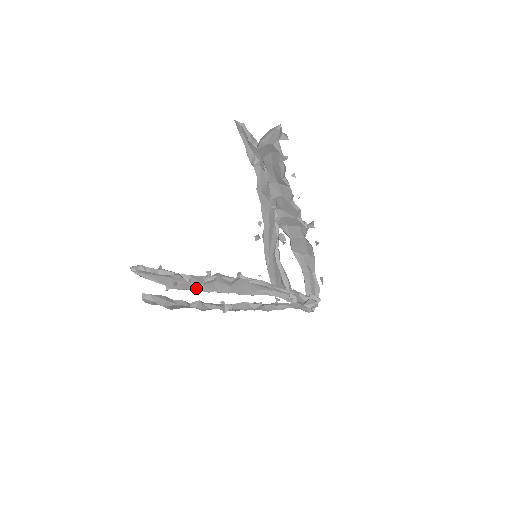
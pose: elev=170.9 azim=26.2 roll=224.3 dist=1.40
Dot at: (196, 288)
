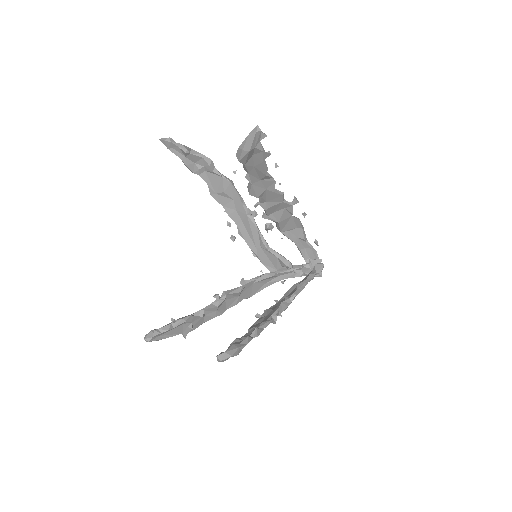
Dot at: (211, 317)
